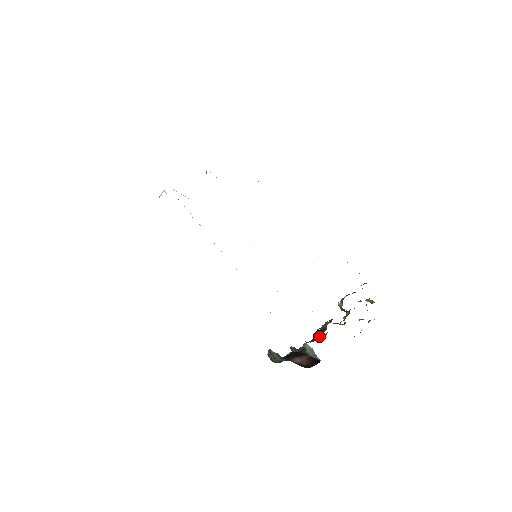
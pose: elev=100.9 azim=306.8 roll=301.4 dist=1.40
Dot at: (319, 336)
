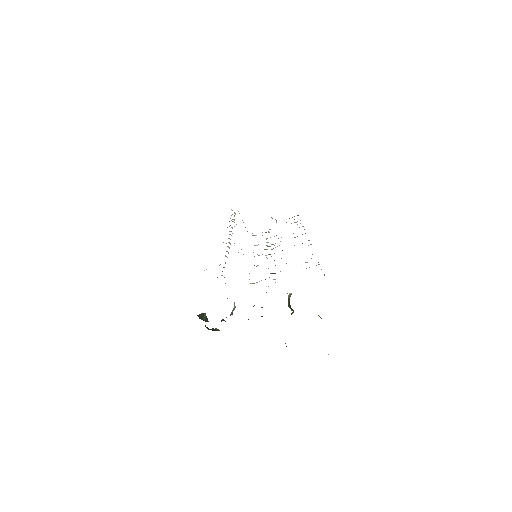
Dot at: occluded
